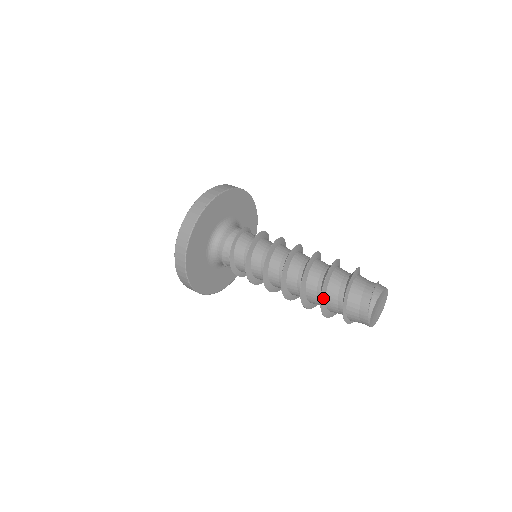
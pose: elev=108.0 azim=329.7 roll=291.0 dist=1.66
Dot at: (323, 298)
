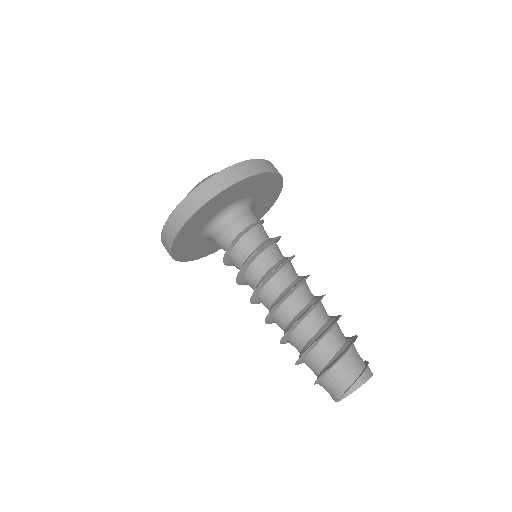
Dot at: (306, 353)
